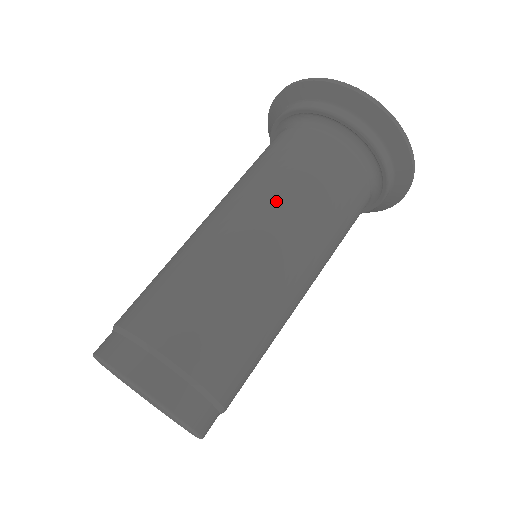
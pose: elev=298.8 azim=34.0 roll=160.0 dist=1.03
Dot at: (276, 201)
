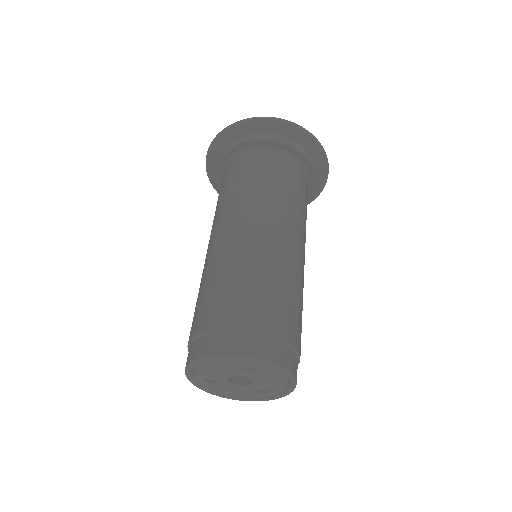
Dot at: (266, 206)
